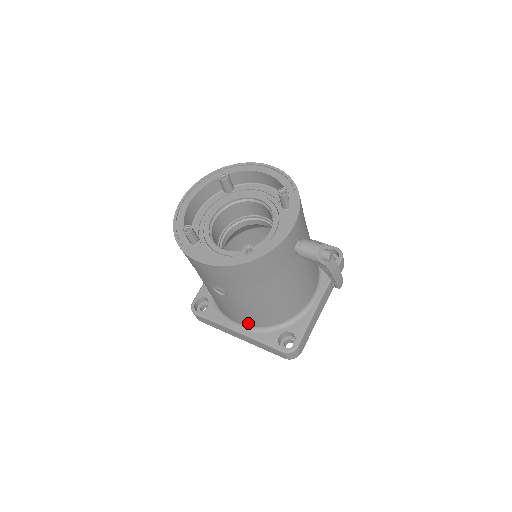
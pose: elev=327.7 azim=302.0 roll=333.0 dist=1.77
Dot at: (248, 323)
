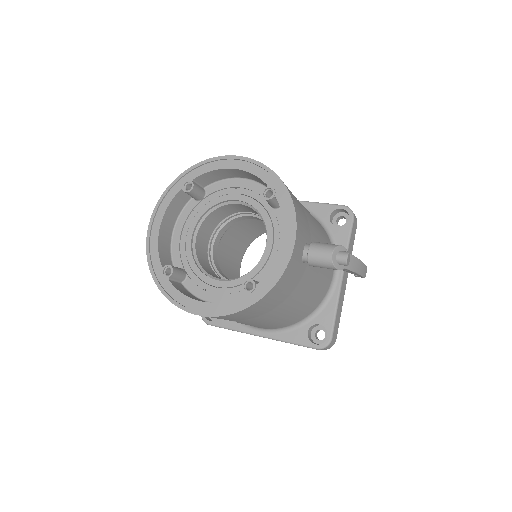
Dot at: (270, 328)
